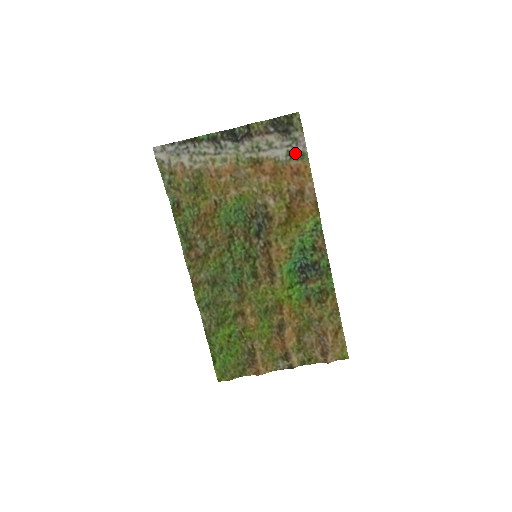
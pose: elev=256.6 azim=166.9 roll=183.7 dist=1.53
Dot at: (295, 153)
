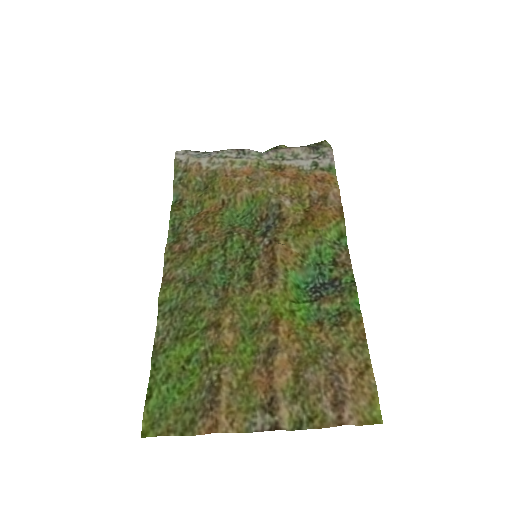
Dot at: (321, 164)
